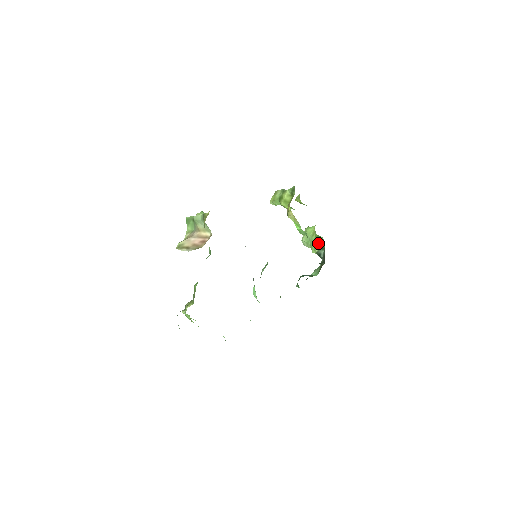
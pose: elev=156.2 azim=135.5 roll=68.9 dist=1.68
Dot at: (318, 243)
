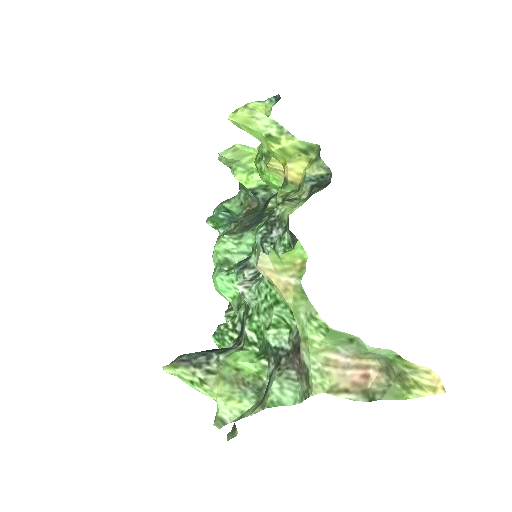
Dot at: (261, 180)
